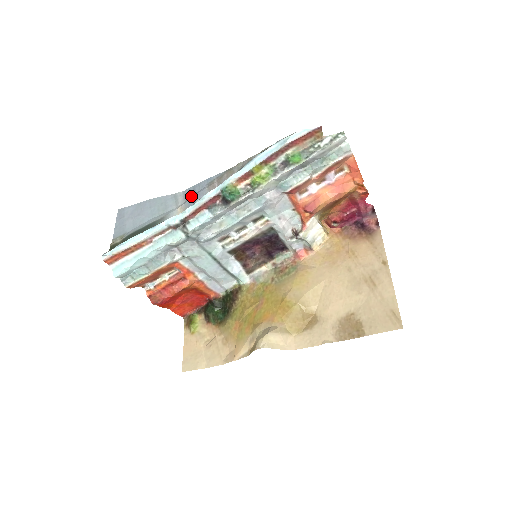
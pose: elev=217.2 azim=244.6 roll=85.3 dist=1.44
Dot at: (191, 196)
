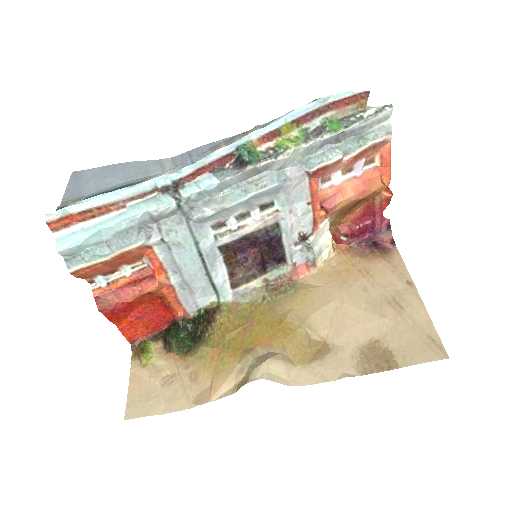
Dot at: (186, 160)
